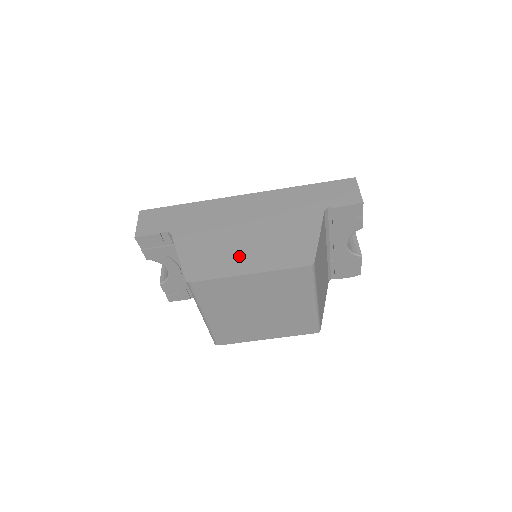
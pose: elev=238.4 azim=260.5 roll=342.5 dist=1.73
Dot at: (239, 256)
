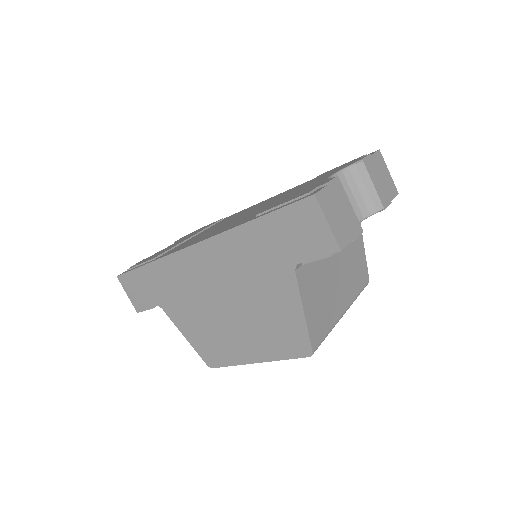
Dot at: (236, 341)
